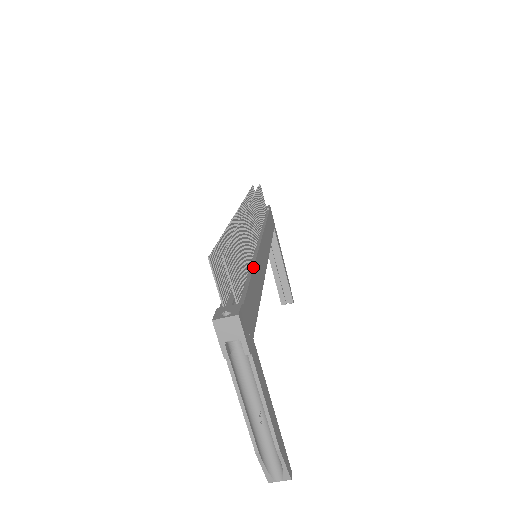
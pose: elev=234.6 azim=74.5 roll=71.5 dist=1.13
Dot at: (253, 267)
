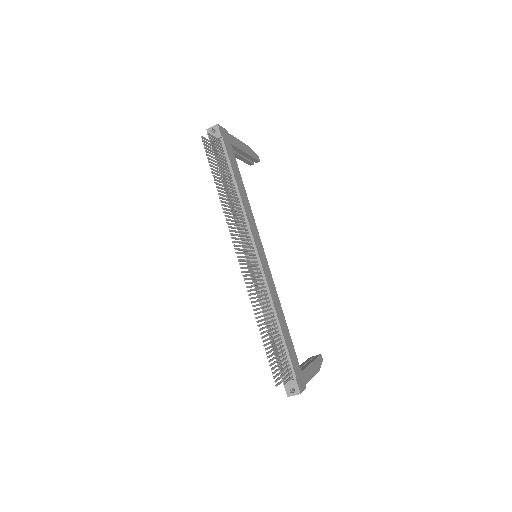
Dot at: (277, 316)
